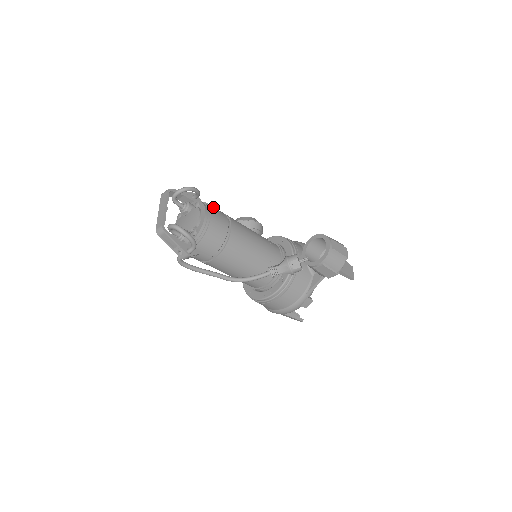
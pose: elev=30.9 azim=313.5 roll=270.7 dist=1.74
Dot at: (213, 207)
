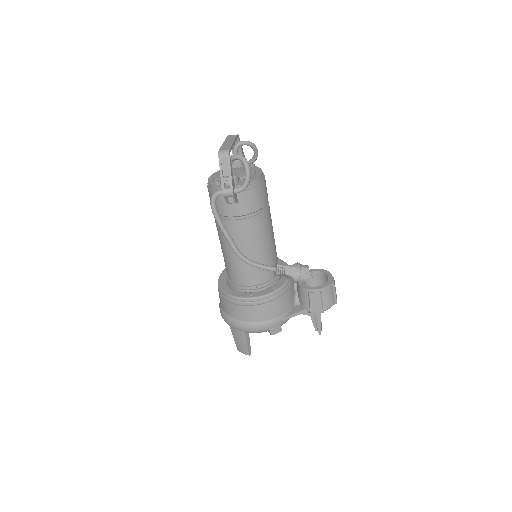
Dot at: occluded
